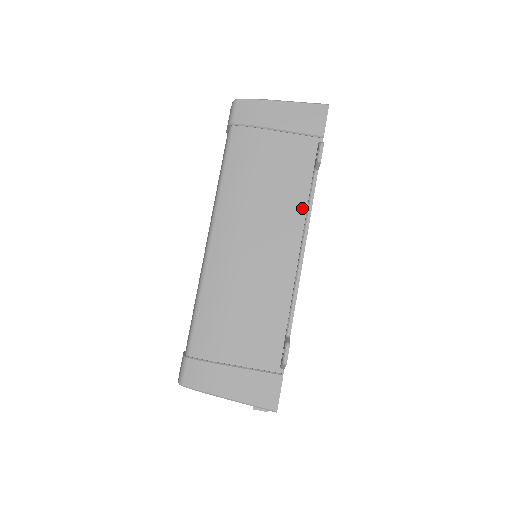
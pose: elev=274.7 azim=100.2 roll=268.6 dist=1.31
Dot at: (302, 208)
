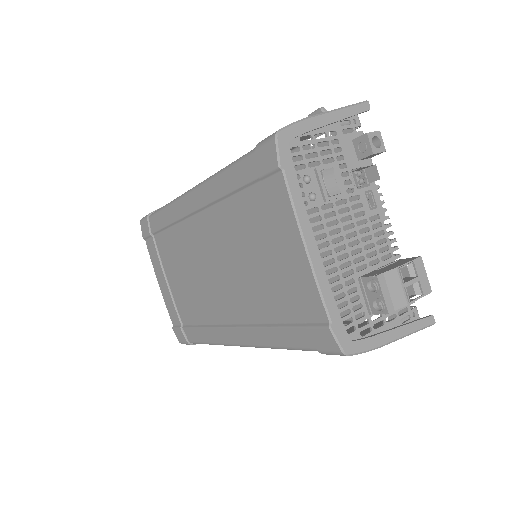
Dot at: occluded
